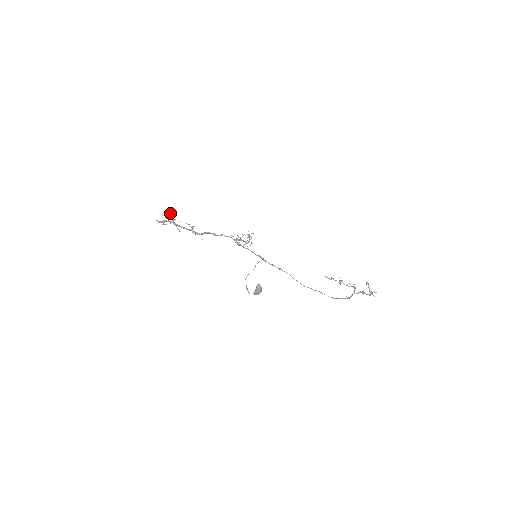
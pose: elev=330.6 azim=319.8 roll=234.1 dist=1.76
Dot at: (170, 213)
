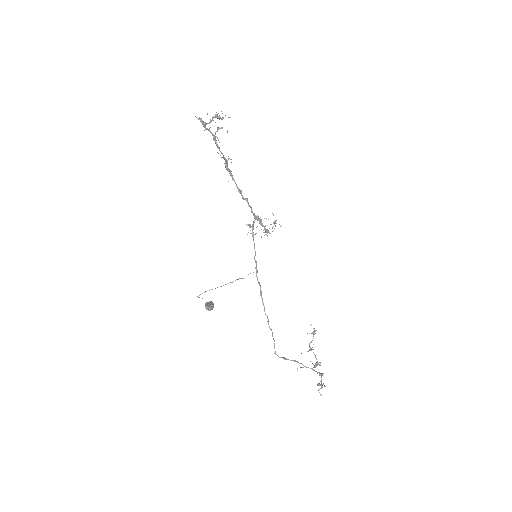
Dot at: (220, 117)
